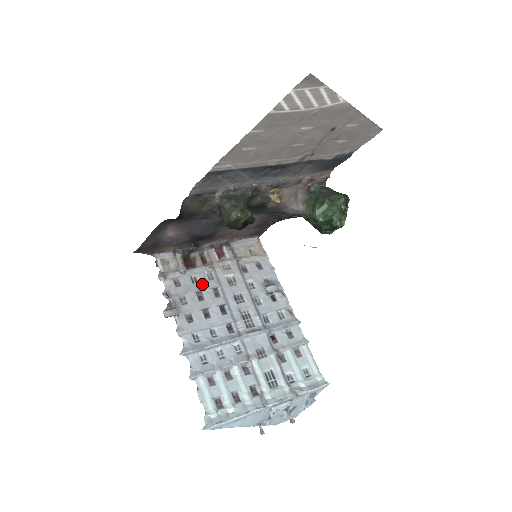
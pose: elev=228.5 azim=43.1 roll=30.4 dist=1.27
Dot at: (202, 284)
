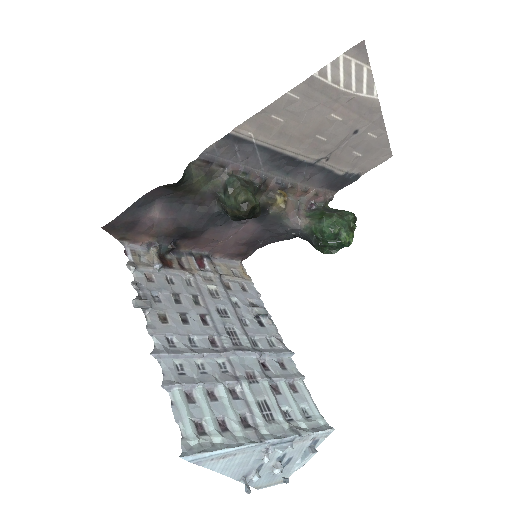
Dot at: (179, 287)
